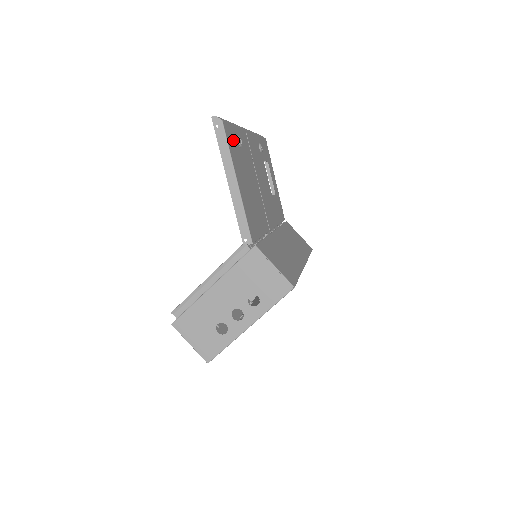
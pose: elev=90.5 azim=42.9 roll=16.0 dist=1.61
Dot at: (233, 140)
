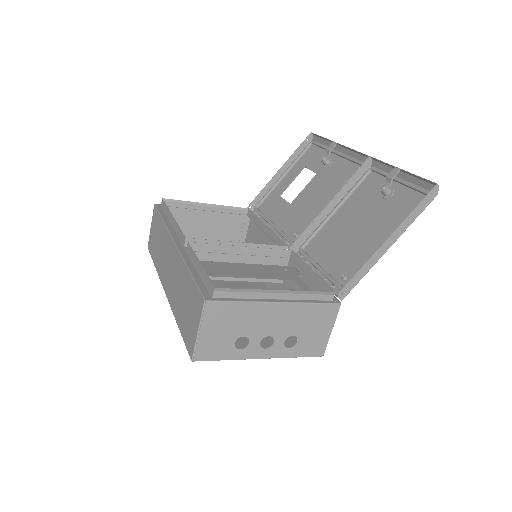
Dot at: (405, 201)
